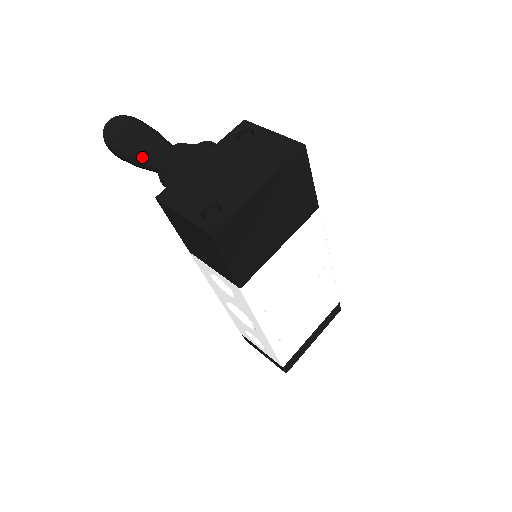
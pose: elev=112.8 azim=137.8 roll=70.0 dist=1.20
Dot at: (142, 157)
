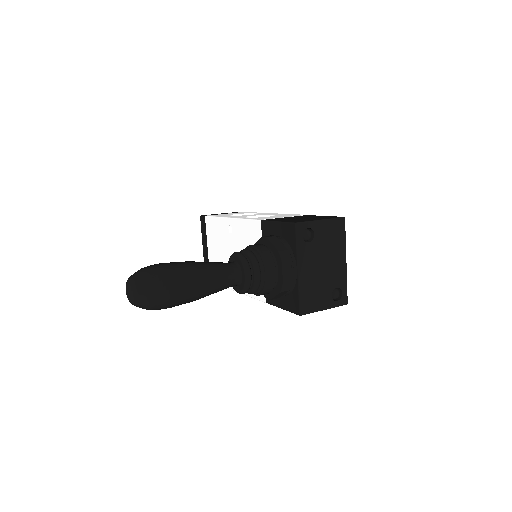
Dot at: (213, 293)
